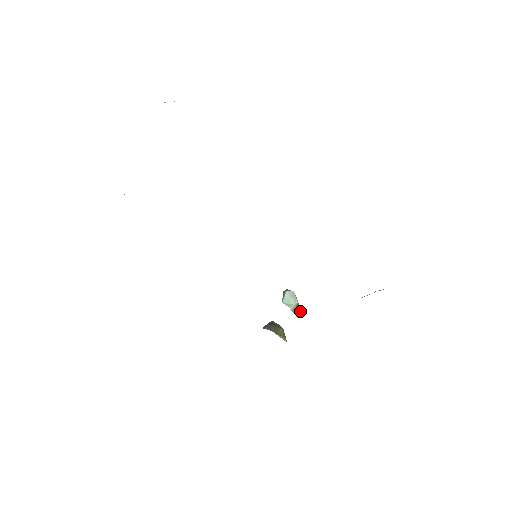
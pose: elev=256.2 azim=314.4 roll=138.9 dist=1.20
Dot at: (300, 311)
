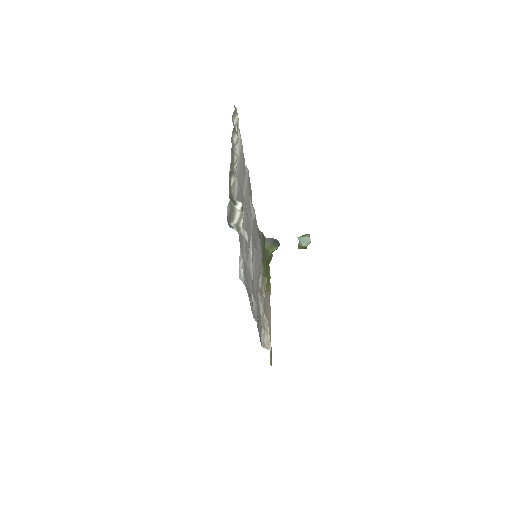
Dot at: (304, 248)
